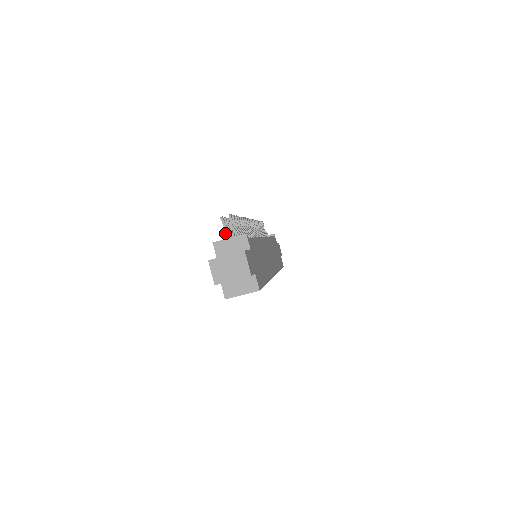
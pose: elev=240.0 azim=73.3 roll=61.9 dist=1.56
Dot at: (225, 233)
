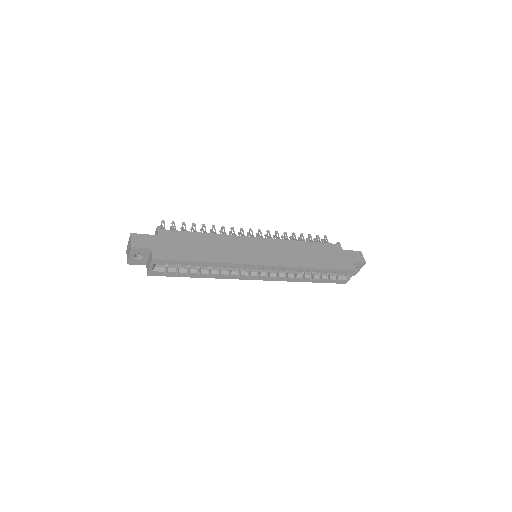
Dot at: occluded
